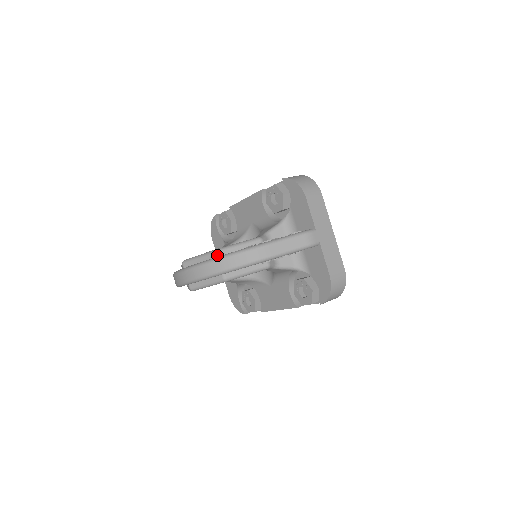
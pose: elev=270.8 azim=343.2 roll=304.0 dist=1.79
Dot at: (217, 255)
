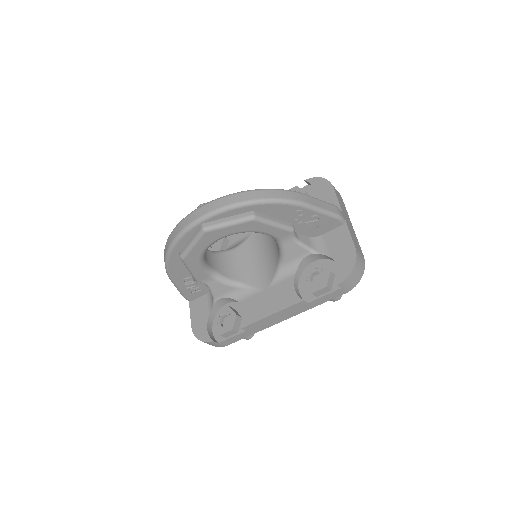
Dot at: occluded
